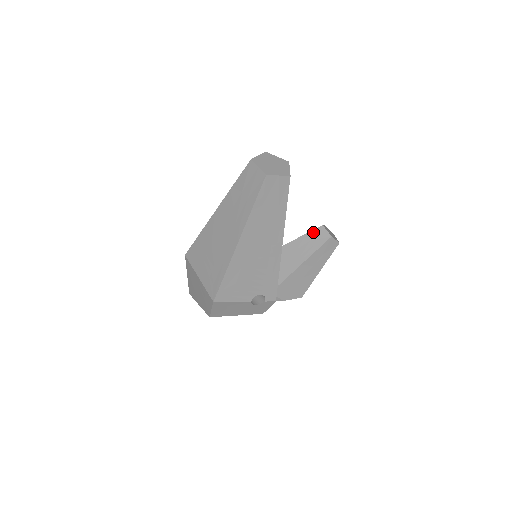
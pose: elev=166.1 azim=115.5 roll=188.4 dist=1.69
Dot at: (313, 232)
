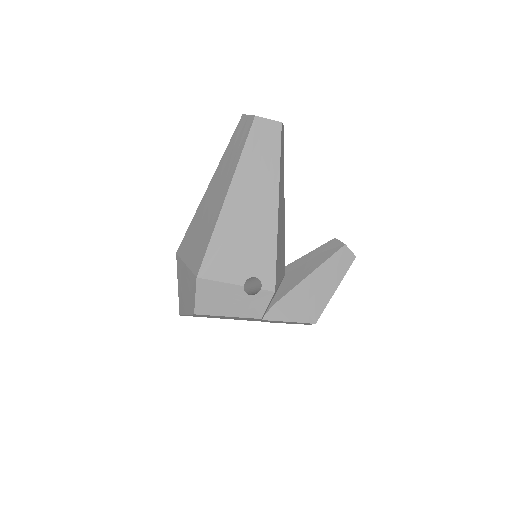
Dot at: (324, 245)
